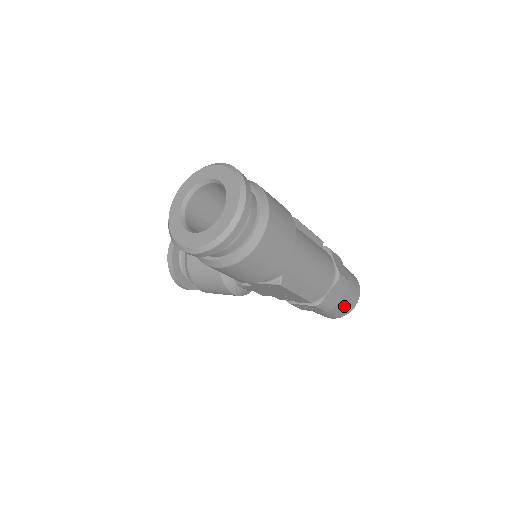
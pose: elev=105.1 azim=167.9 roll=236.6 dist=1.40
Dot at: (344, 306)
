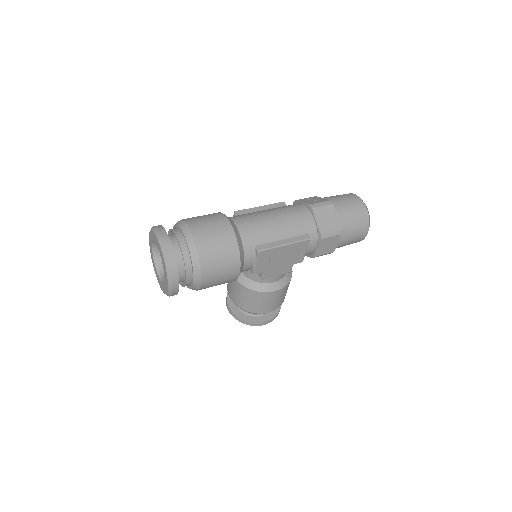
Dot at: (353, 217)
